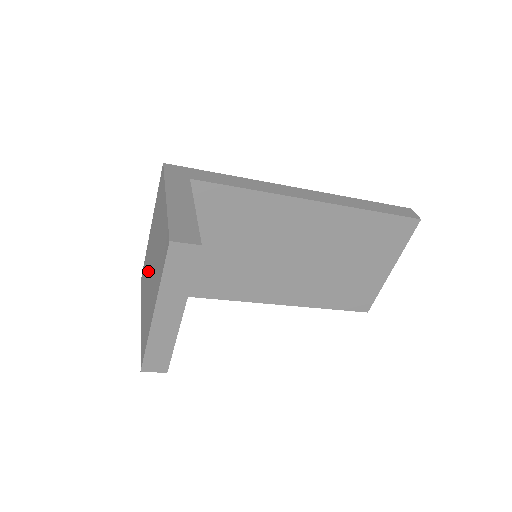
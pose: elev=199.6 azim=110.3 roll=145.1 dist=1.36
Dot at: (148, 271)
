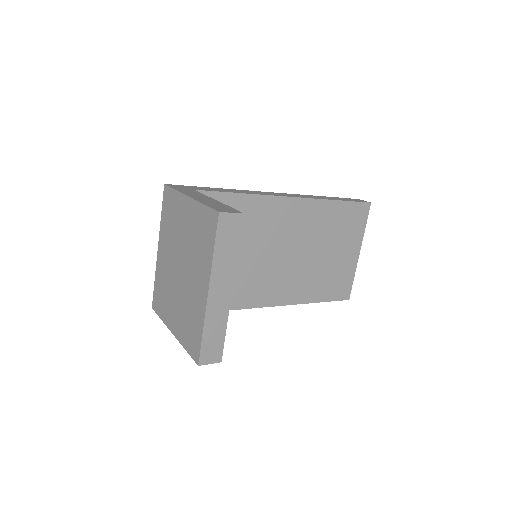
Dot at: (172, 282)
